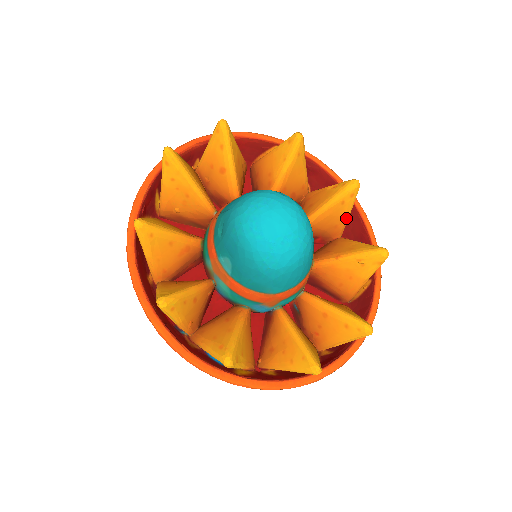
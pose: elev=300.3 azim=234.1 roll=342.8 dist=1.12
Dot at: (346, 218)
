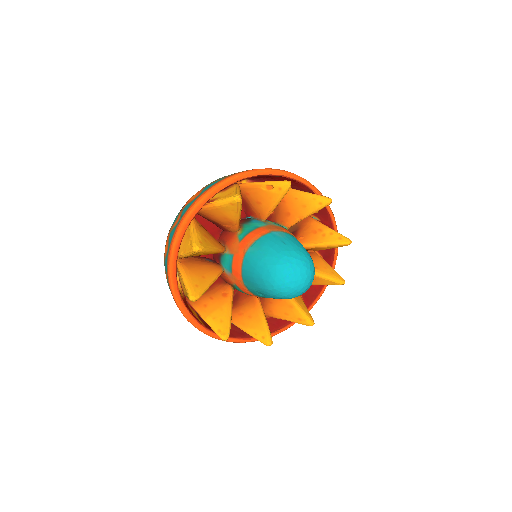
Dot at: occluded
